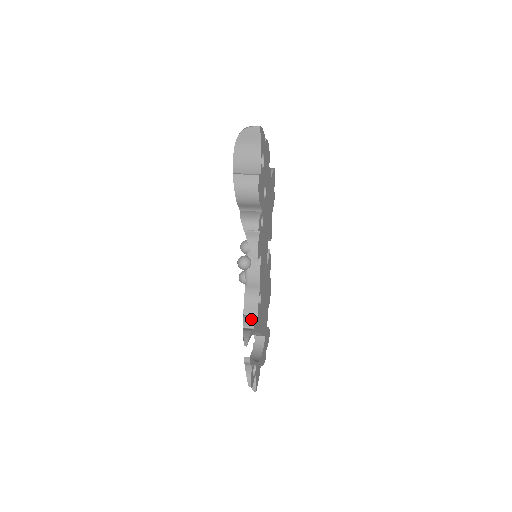
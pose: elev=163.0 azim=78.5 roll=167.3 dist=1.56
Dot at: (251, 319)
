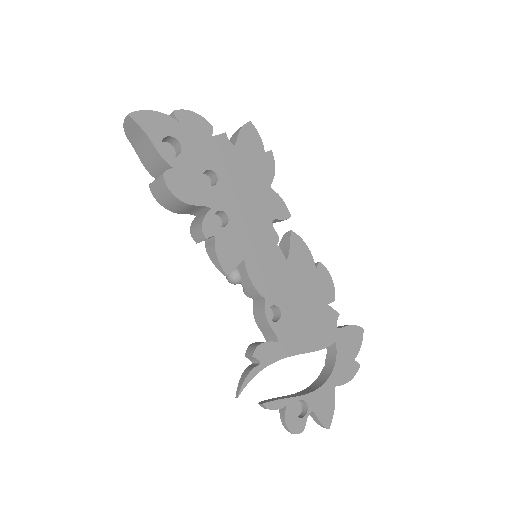
Dot at: (251, 352)
